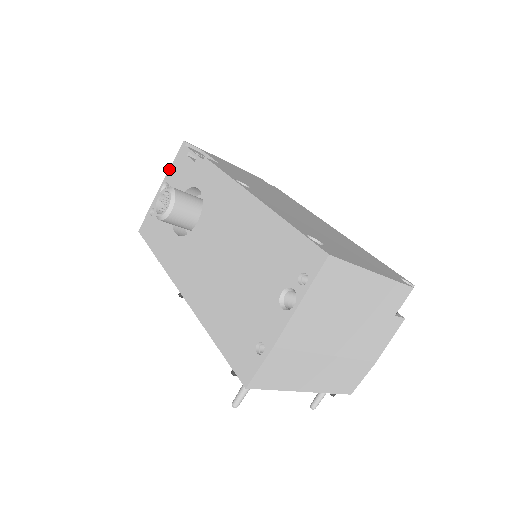
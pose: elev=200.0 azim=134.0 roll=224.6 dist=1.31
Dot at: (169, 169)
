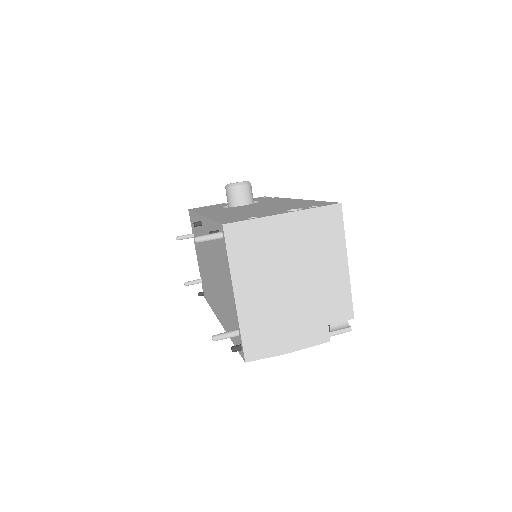
Dot at: occluded
